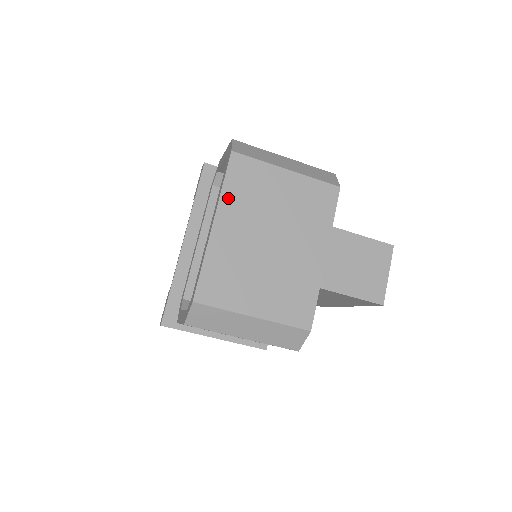
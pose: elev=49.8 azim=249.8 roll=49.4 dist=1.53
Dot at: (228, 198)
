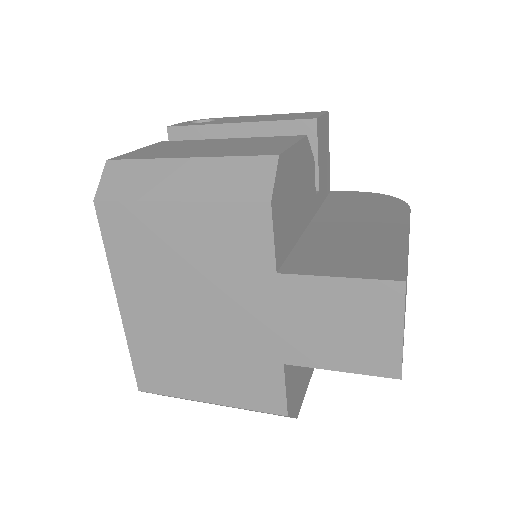
Dot at: (119, 268)
